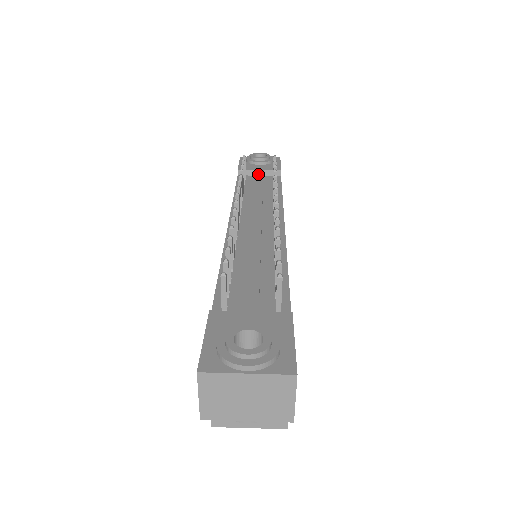
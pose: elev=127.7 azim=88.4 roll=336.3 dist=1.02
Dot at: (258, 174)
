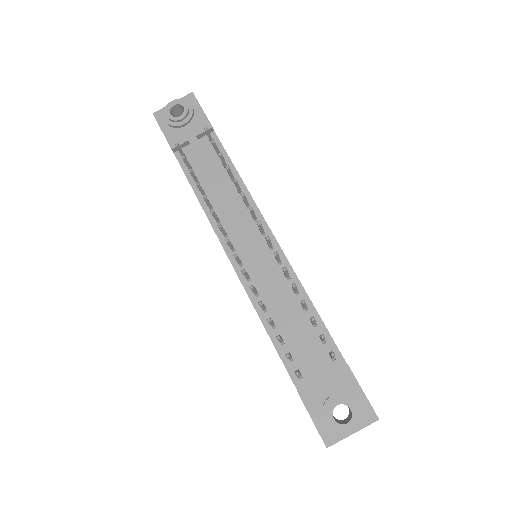
Dot at: (197, 150)
